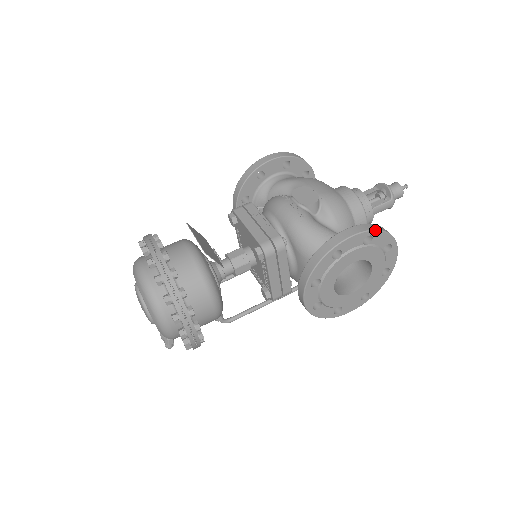
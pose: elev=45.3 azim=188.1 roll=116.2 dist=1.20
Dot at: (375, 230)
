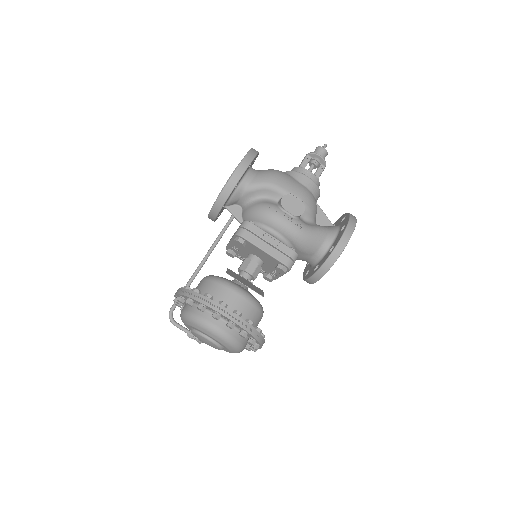
Dot at: (355, 226)
